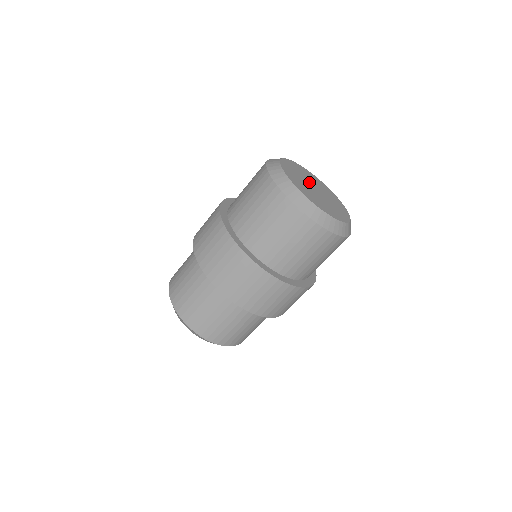
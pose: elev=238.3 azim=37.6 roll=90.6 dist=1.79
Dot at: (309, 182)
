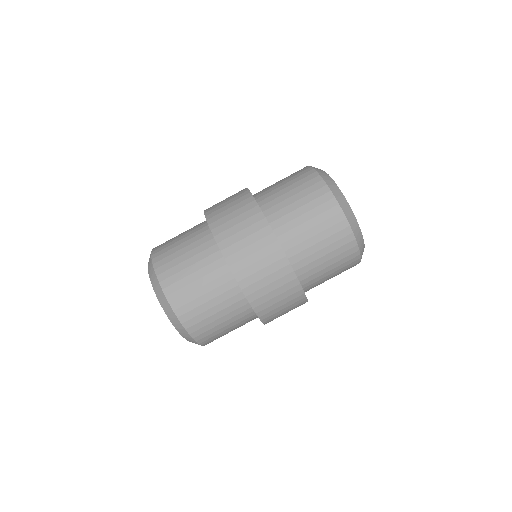
Dot at: occluded
